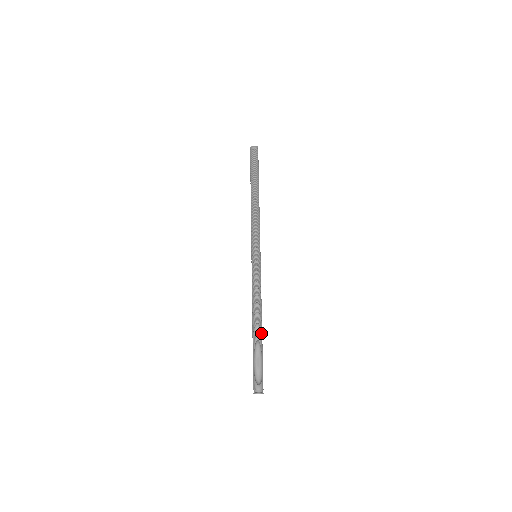
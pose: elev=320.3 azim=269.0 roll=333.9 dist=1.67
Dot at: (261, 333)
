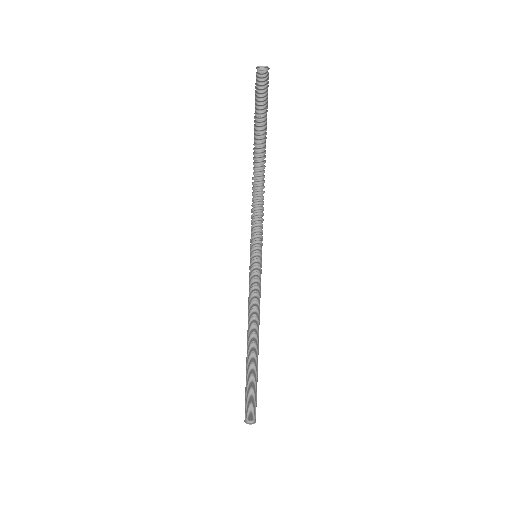
Dot at: (255, 359)
